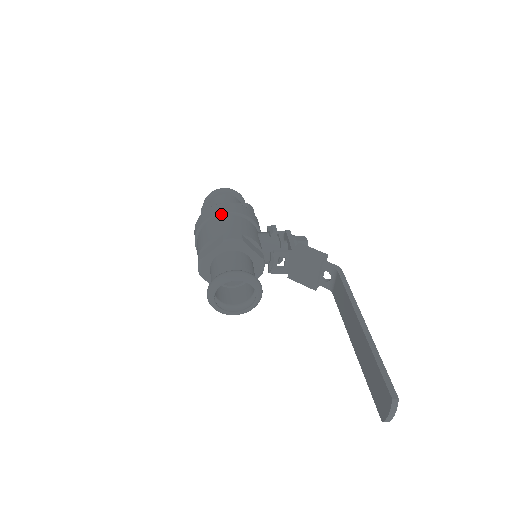
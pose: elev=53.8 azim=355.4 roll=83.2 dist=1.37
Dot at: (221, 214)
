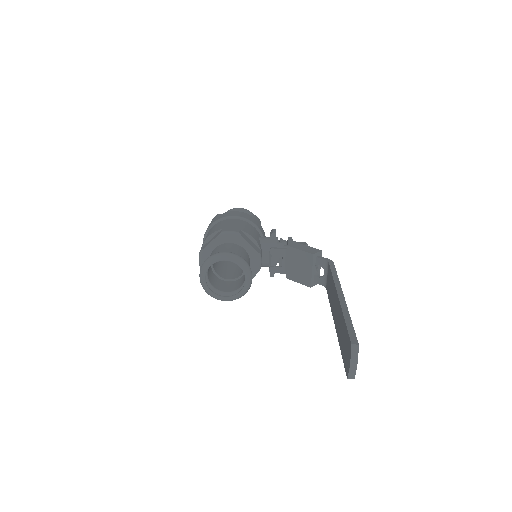
Dot at: (226, 217)
